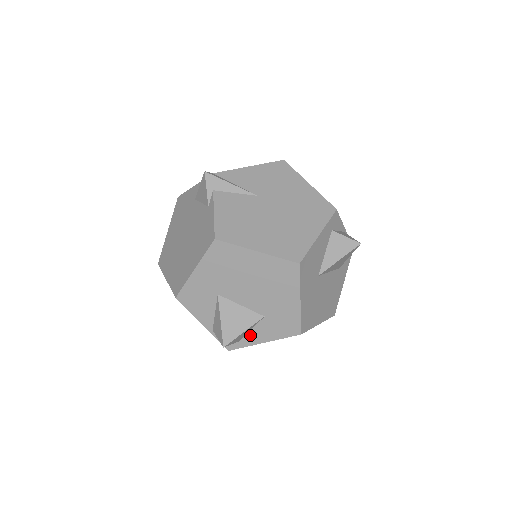
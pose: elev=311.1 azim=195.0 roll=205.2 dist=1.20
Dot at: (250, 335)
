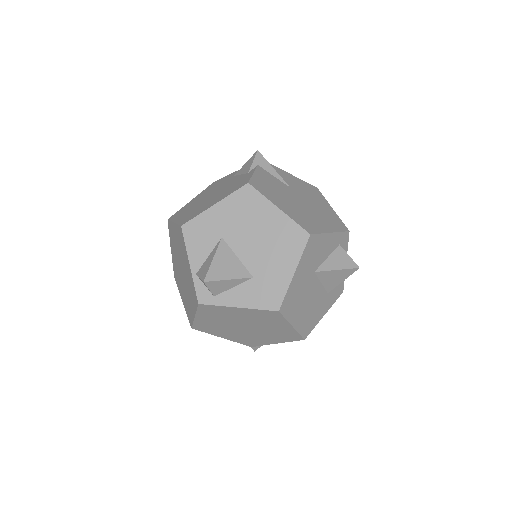
Dot at: (229, 293)
